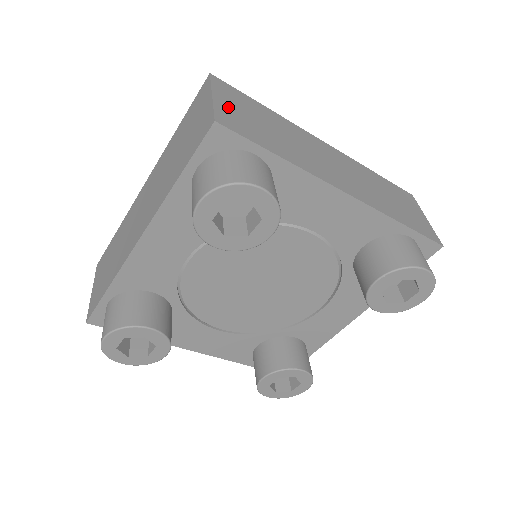
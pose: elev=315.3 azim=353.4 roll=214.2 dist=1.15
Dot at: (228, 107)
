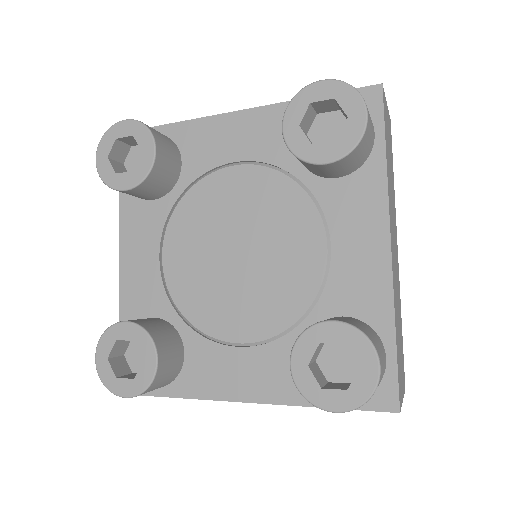
Dot at: (387, 116)
